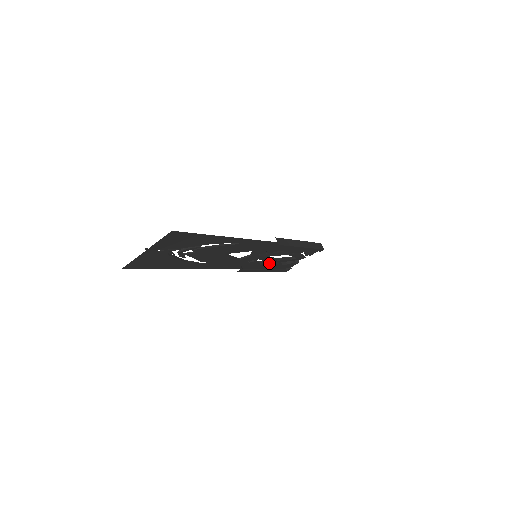
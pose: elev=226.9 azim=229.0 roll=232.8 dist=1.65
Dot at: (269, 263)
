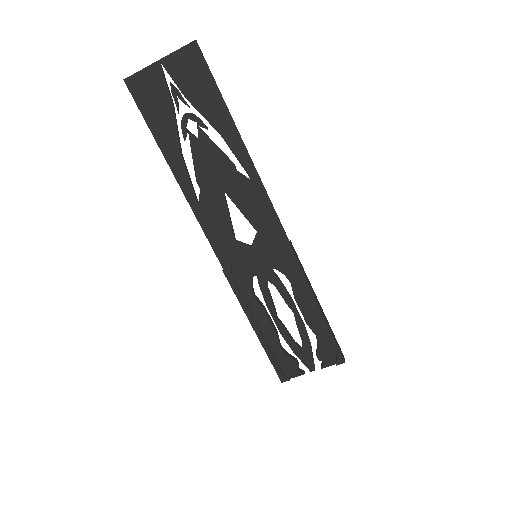
Dot at: (266, 311)
